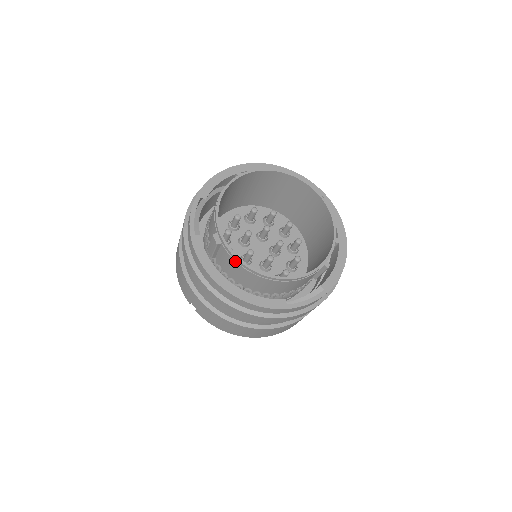
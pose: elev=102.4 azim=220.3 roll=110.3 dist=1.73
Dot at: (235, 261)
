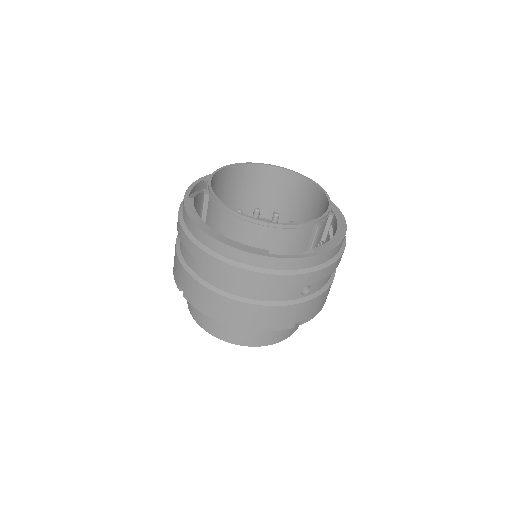
Dot at: (219, 206)
